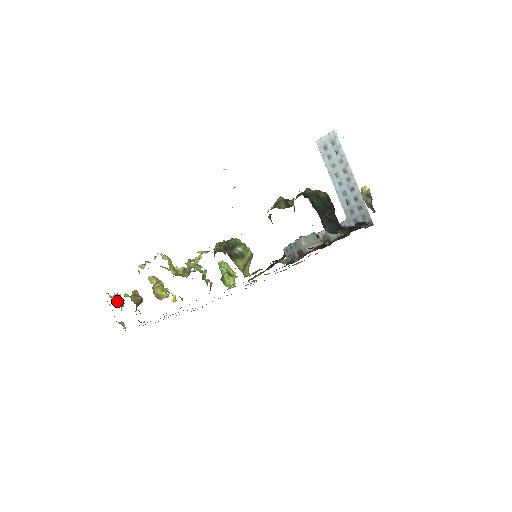
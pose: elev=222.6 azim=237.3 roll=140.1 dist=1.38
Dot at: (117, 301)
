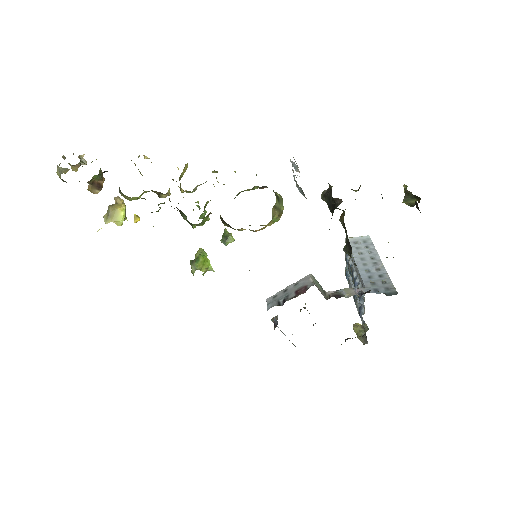
Dot at: (81, 158)
